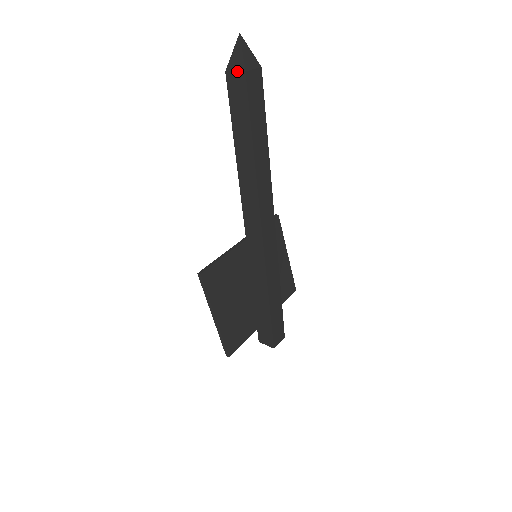
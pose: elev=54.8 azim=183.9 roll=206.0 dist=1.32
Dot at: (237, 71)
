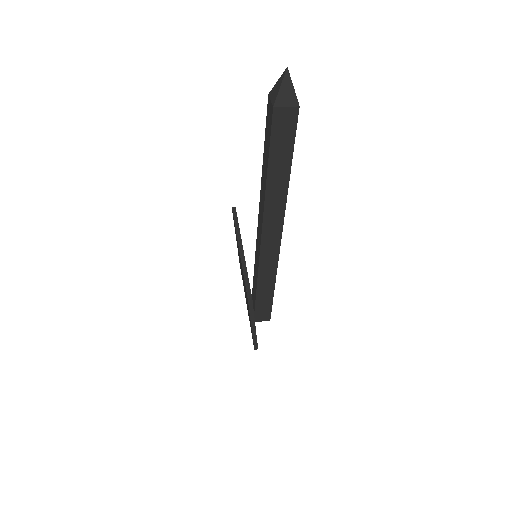
Dot at: (289, 106)
